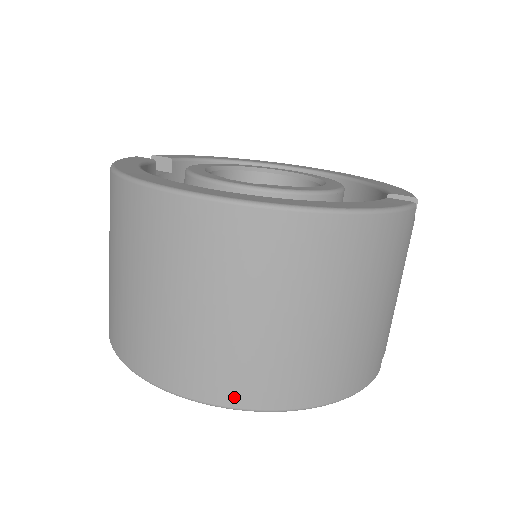
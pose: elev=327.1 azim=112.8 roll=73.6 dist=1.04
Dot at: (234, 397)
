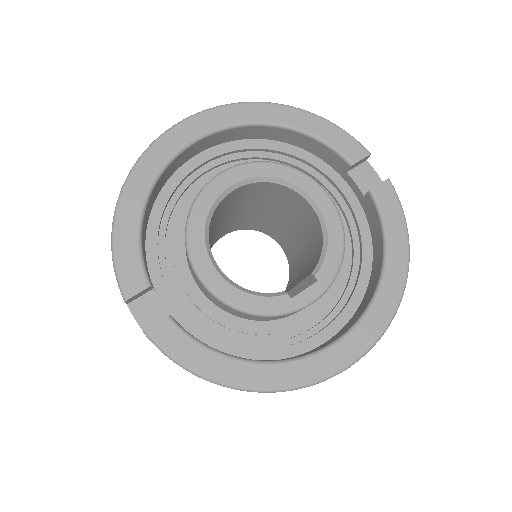
Dot at: occluded
